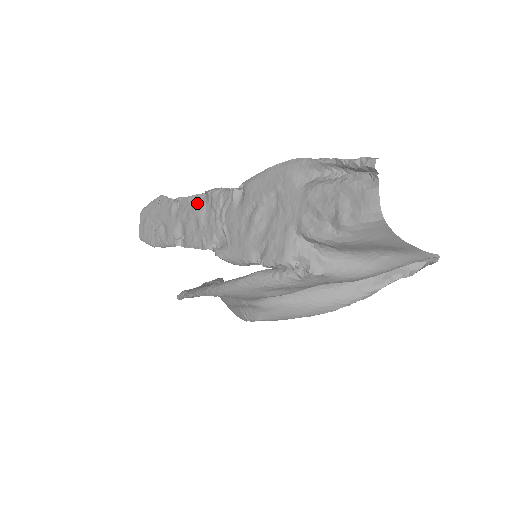
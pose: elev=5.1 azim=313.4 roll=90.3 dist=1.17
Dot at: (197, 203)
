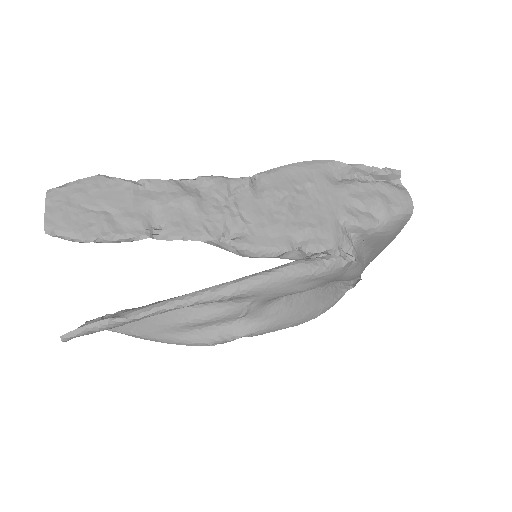
Dot at: (184, 188)
